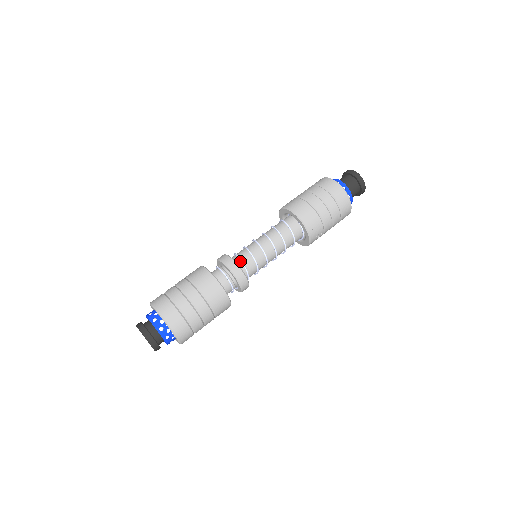
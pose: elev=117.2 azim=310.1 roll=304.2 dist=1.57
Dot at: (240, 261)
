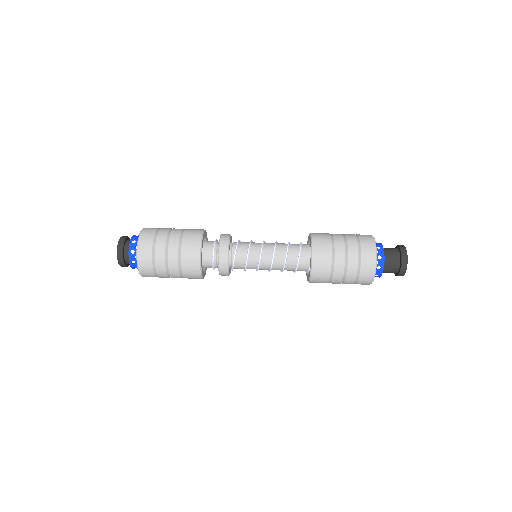
Dot at: (235, 249)
